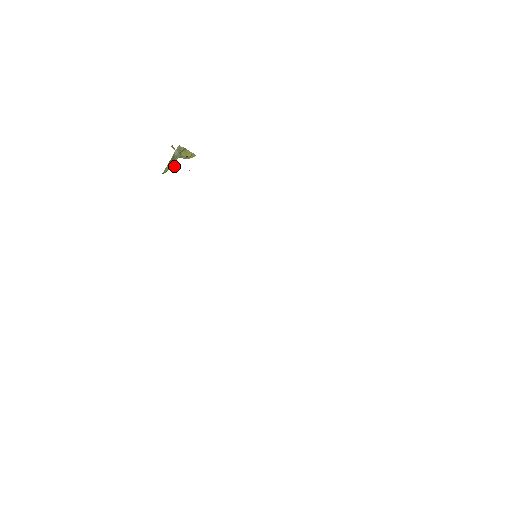
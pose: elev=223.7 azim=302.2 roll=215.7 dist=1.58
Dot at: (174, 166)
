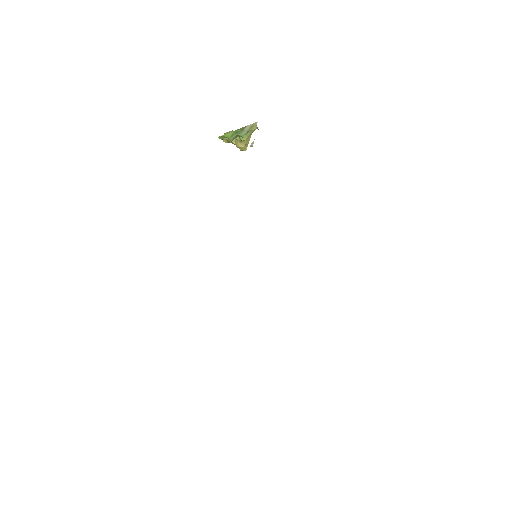
Dot at: (231, 140)
